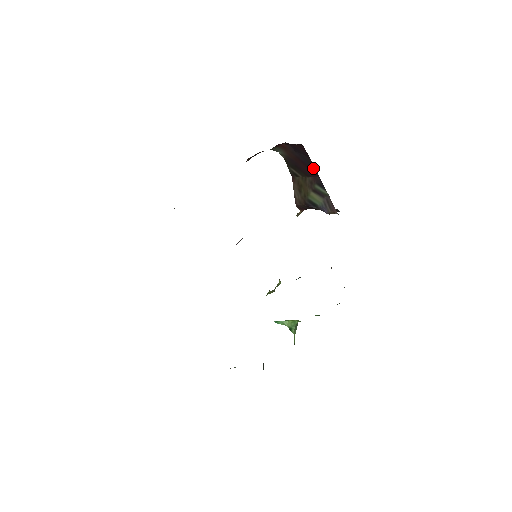
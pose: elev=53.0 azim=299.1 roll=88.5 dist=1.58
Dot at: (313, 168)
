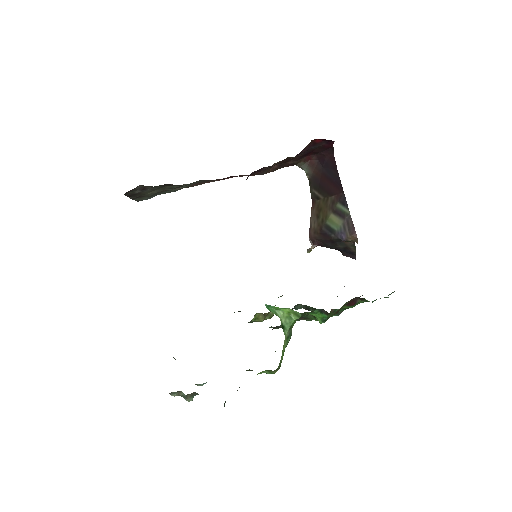
Dot at: (339, 183)
